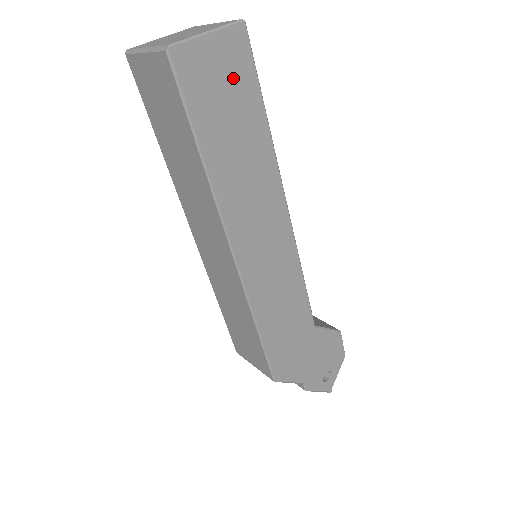
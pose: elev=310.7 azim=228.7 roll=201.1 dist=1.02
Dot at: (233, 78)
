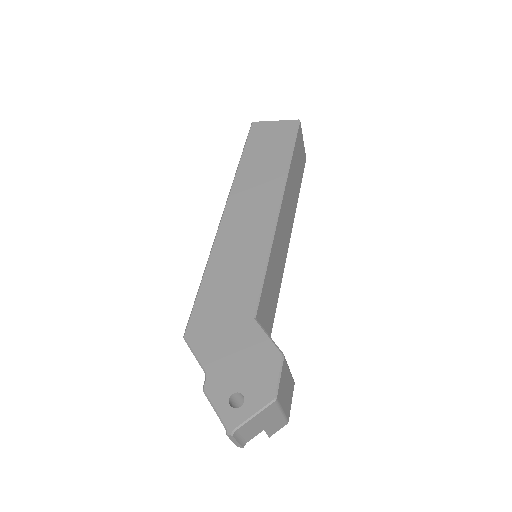
Dot at: (279, 136)
